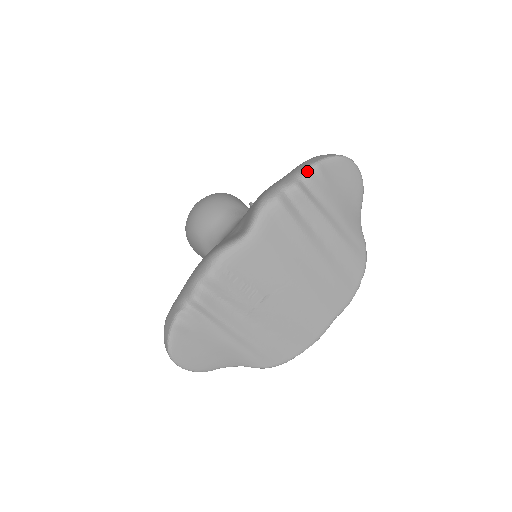
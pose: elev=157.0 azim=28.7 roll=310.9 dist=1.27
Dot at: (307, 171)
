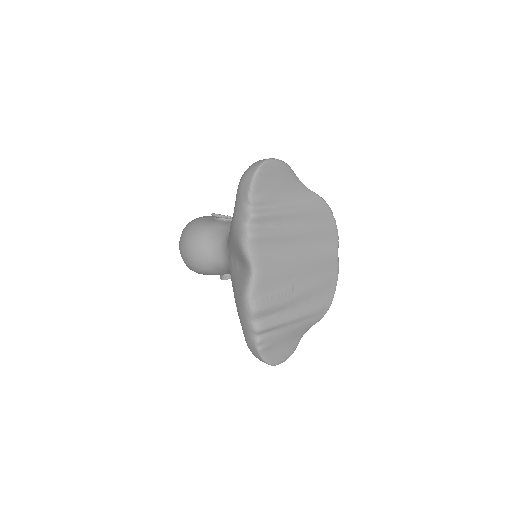
Dot at: (250, 199)
